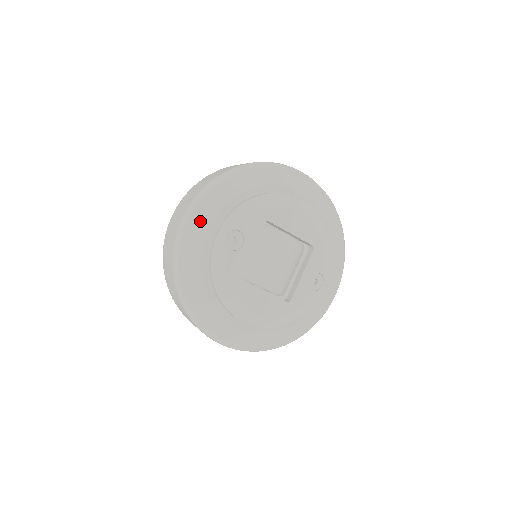
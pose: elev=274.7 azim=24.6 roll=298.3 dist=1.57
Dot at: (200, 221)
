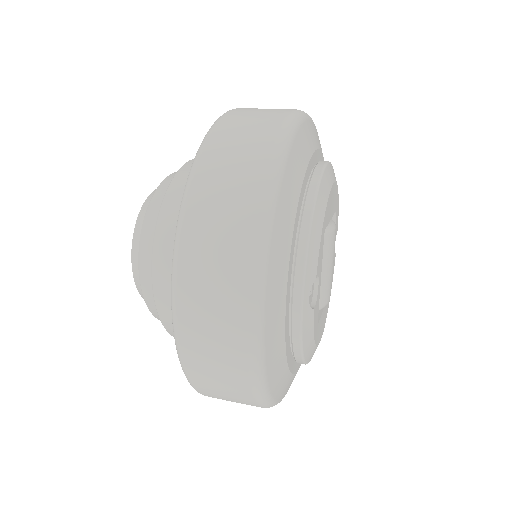
Dot at: (275, 308)
